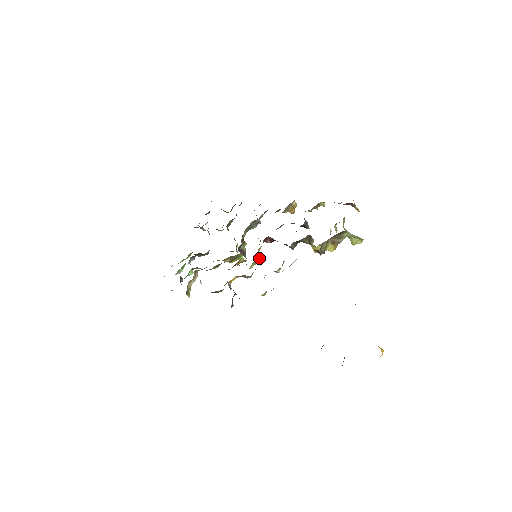
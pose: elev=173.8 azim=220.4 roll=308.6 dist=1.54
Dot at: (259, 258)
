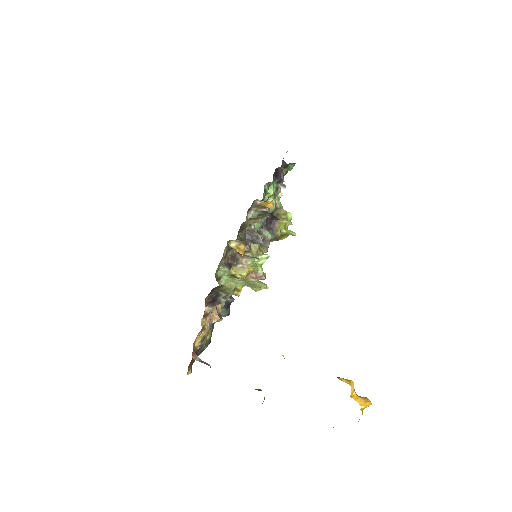
Dot at: occluded
